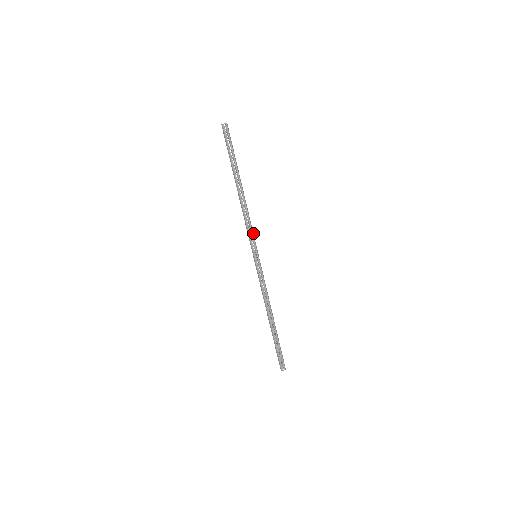
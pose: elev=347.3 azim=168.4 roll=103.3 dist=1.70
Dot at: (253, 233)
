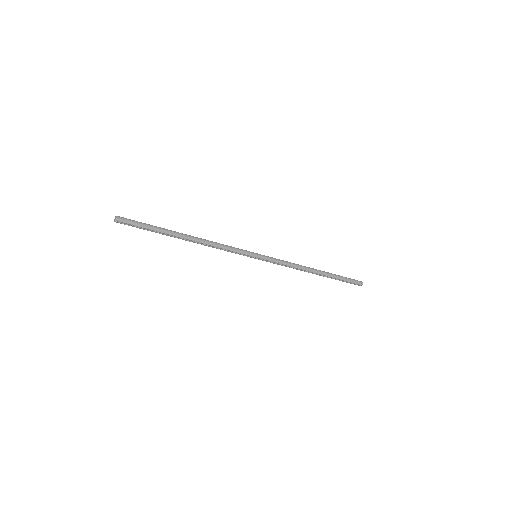
Dot at: (235, 250)
